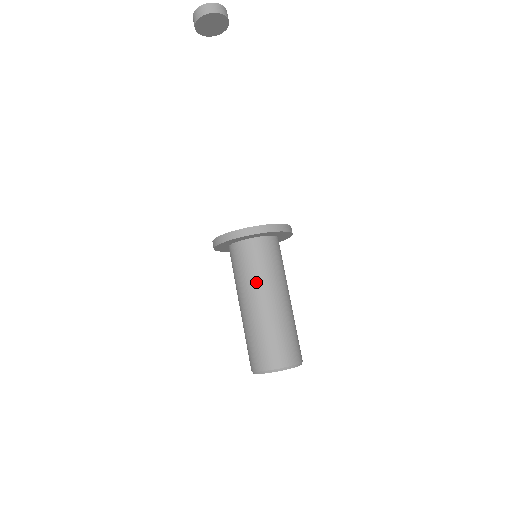
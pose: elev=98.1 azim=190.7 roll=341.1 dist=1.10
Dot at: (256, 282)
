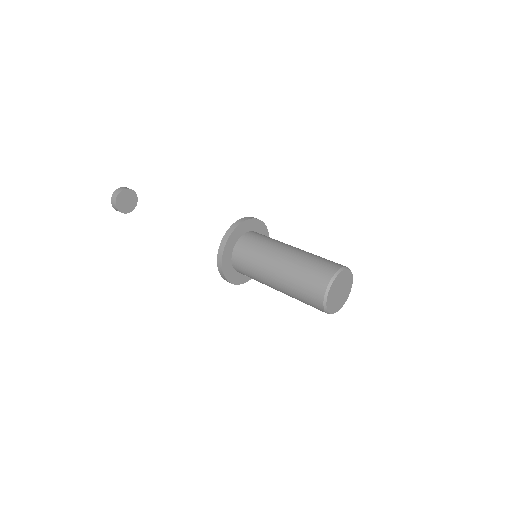
Dot at: occluded
